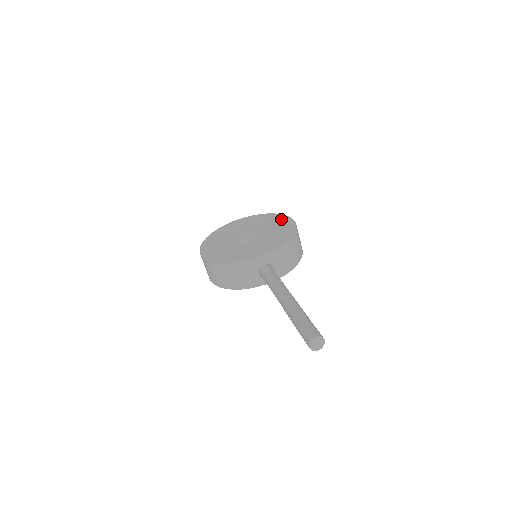
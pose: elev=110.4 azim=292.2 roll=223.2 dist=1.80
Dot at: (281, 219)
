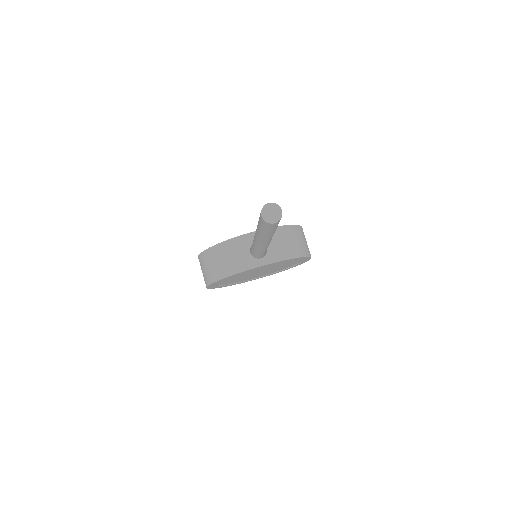
Dot at: occluded
